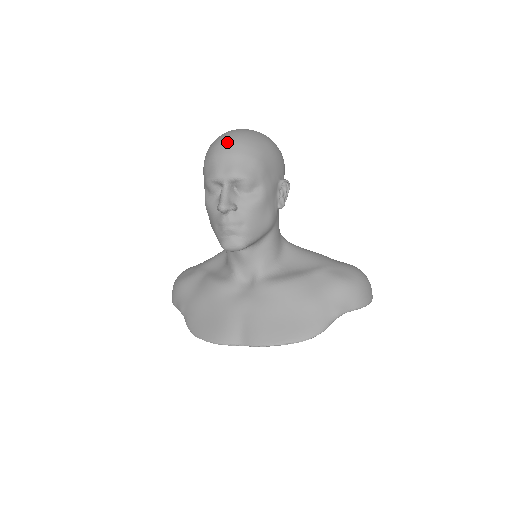
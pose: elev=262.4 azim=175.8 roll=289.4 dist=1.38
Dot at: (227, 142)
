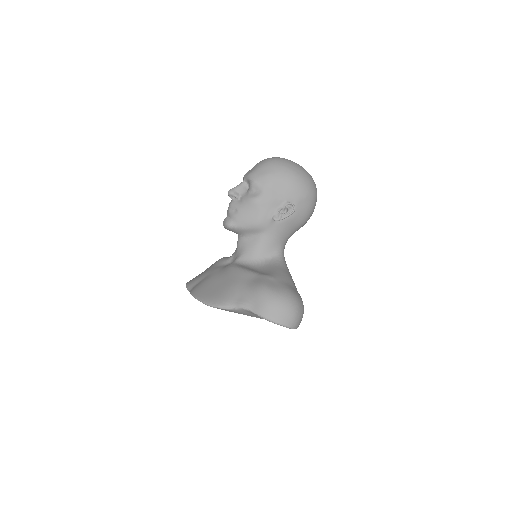
Dot at: (266, 159)
